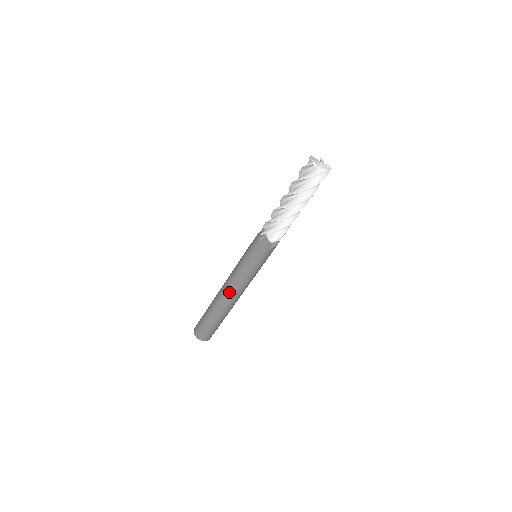
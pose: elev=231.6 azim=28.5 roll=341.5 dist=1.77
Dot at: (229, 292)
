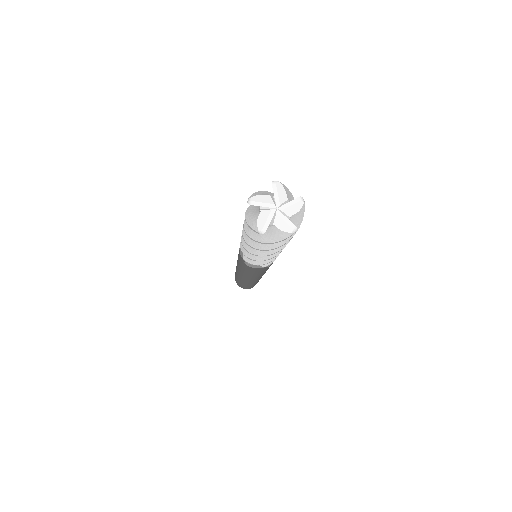
Dot at: (247, 280)
